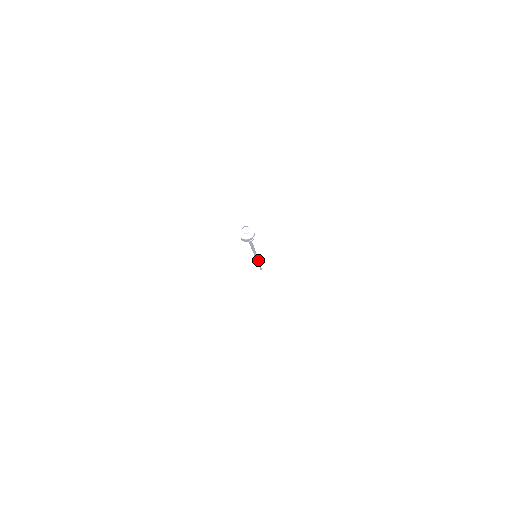
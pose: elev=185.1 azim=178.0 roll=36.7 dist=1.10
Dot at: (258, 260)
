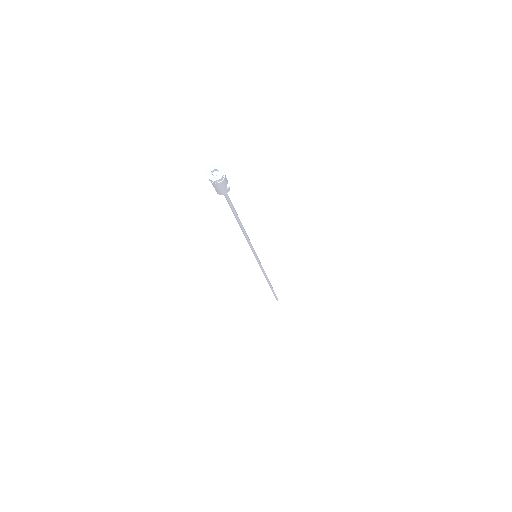
Dot at: (263, 269)
